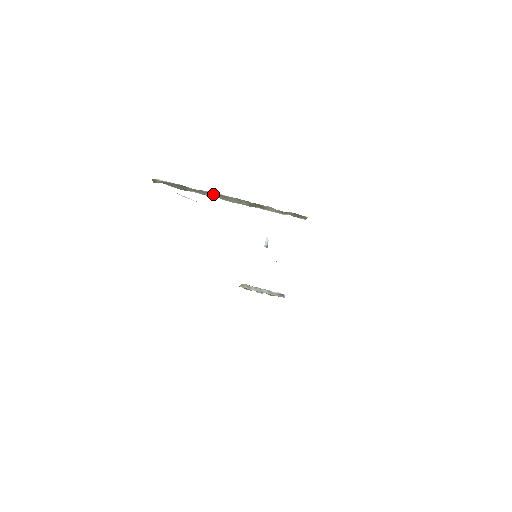
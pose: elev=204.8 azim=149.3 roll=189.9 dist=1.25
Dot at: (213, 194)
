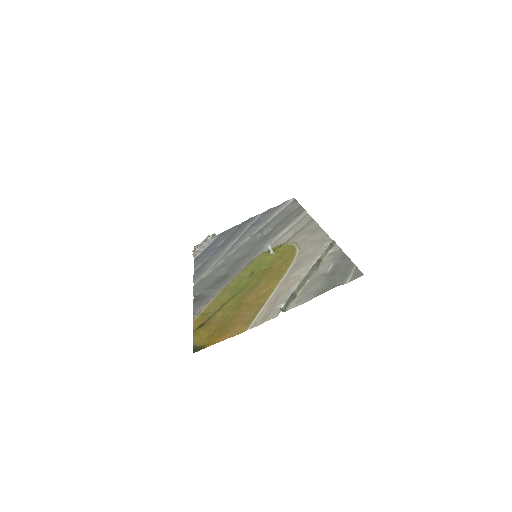
Dot at: (303, 281)
